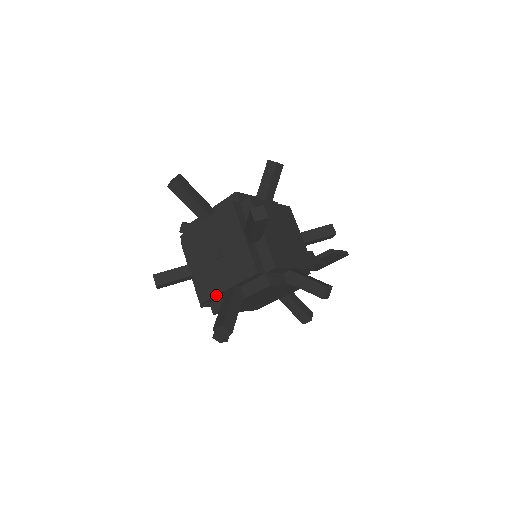
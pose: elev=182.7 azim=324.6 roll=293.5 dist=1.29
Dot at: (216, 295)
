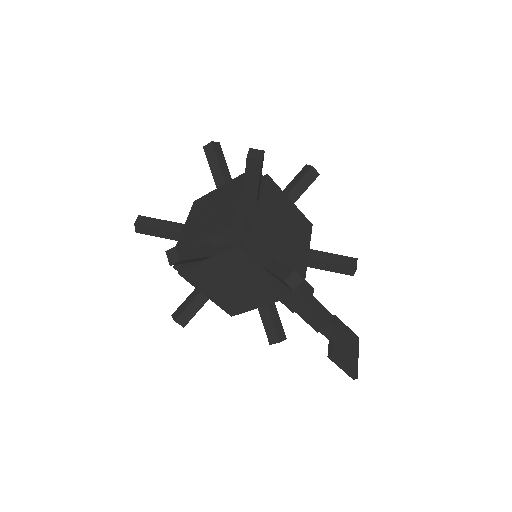
Dot at: (237, 209)
